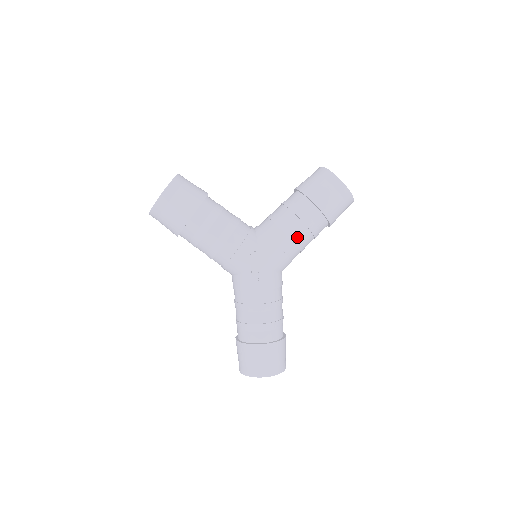
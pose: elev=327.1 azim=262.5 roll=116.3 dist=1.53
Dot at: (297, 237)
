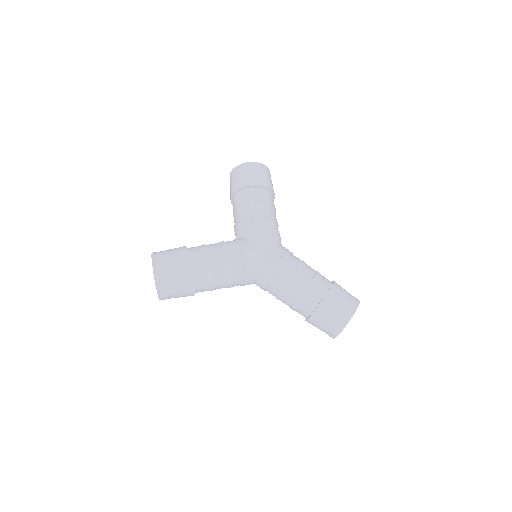
Dot at: (266, 213)
